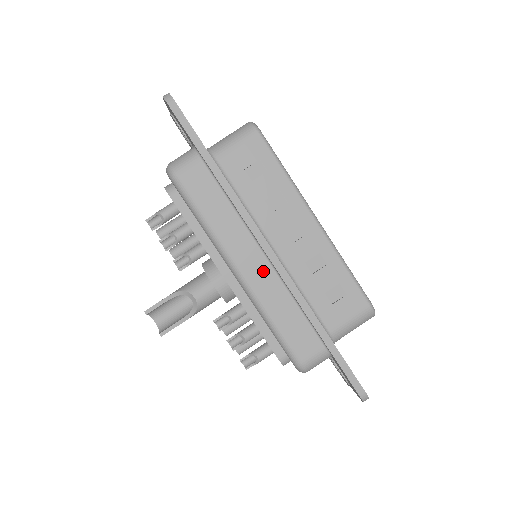
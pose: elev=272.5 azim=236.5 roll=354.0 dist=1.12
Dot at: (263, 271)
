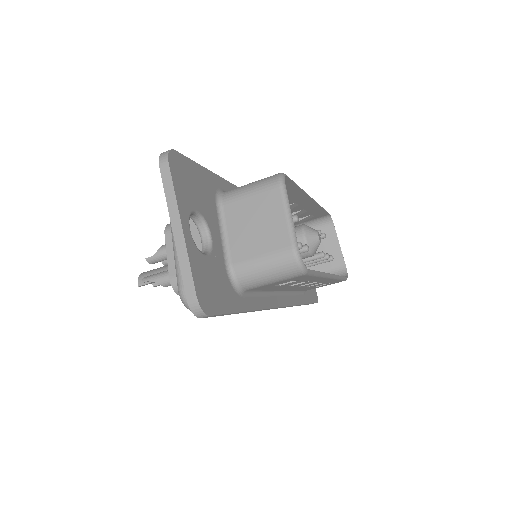
Dot at: occluded
